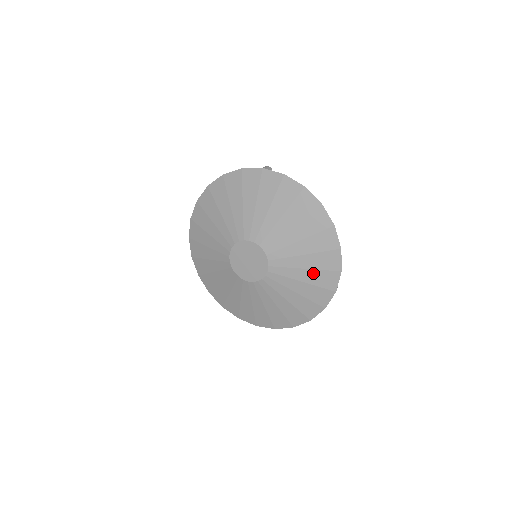
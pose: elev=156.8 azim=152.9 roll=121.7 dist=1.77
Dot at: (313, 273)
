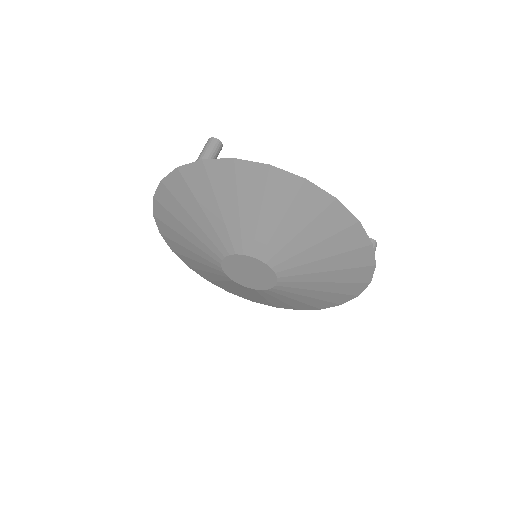
Dot at: (335, 259)
